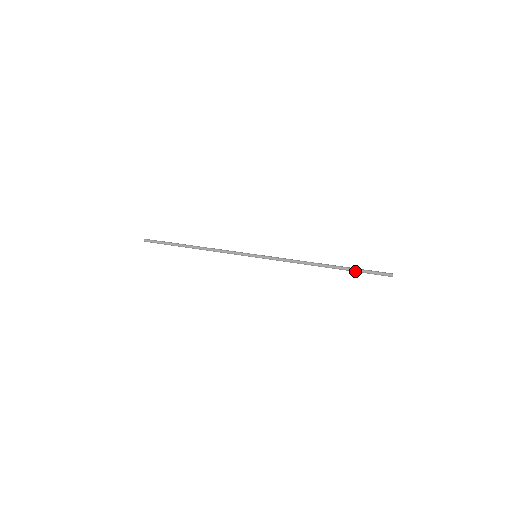
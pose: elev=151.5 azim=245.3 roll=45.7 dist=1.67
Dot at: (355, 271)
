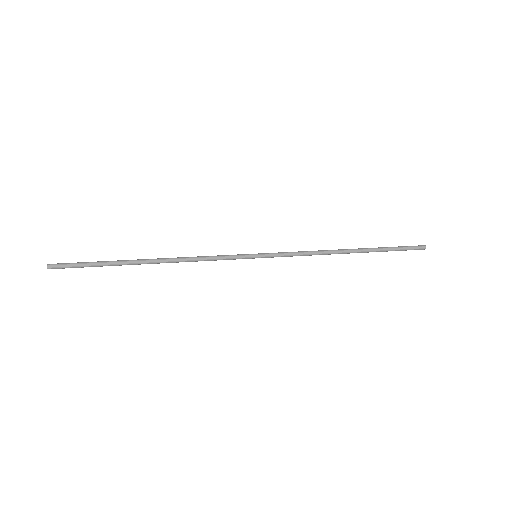
Dot at: (386, 250)
